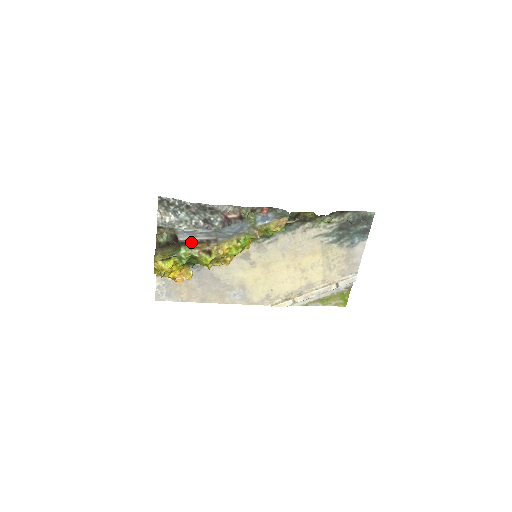
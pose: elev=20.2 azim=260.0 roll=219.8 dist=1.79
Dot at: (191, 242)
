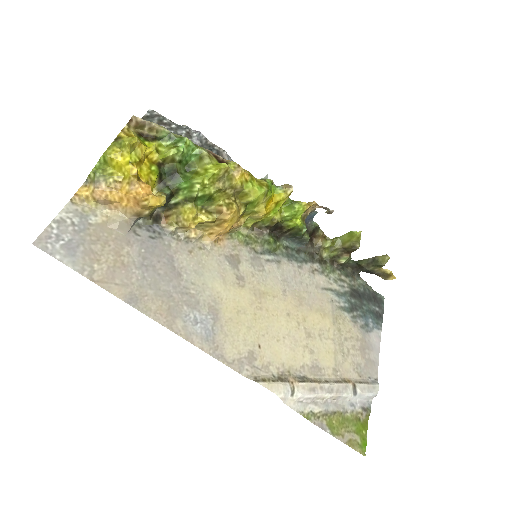
Dot at: occluded
